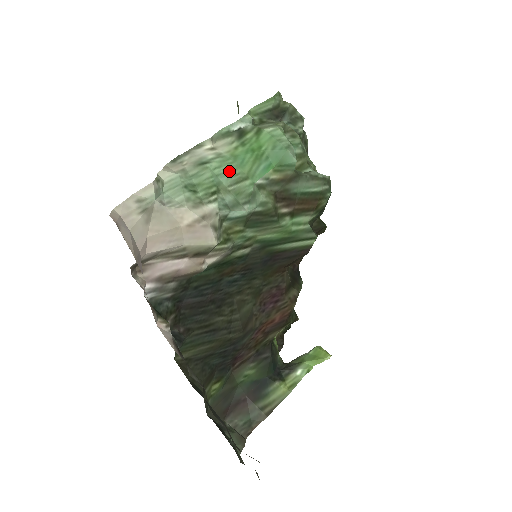
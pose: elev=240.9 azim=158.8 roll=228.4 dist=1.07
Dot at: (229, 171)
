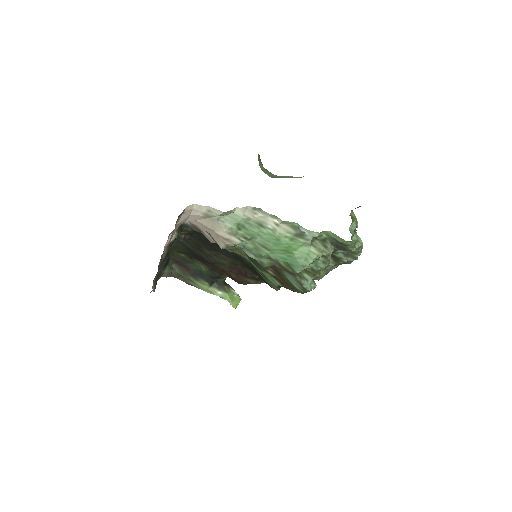
Dot at: (266, 240)
